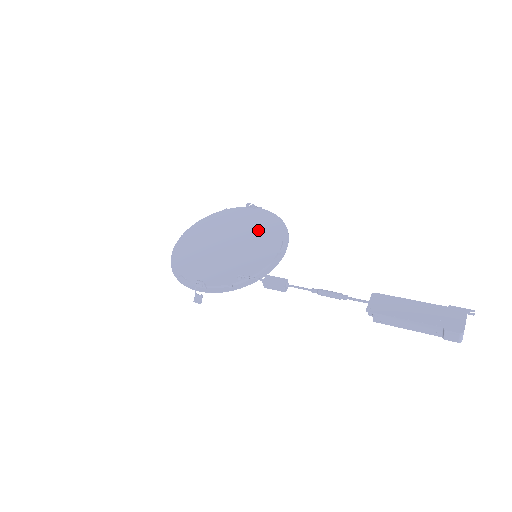
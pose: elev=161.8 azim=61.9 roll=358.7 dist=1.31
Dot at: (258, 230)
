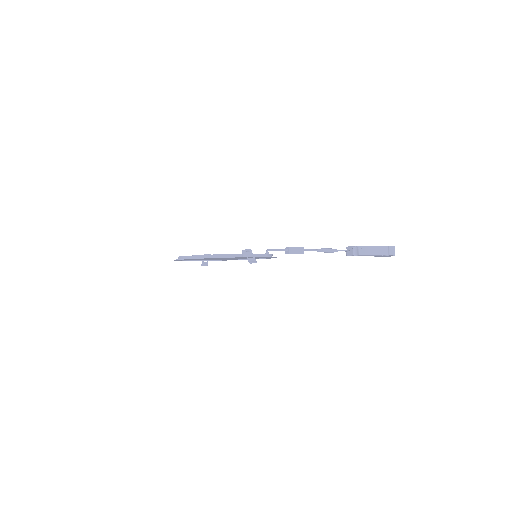
Dot at: occluded
